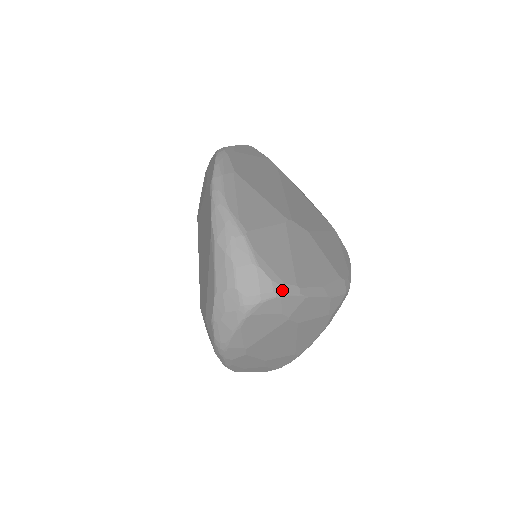
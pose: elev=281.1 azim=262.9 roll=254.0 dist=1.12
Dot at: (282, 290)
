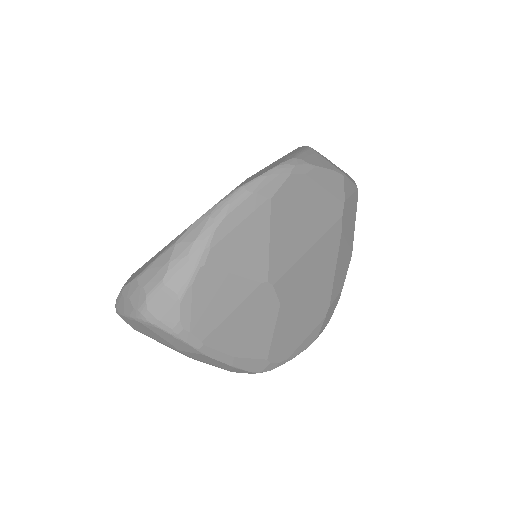
Dot at: (182, 335)
